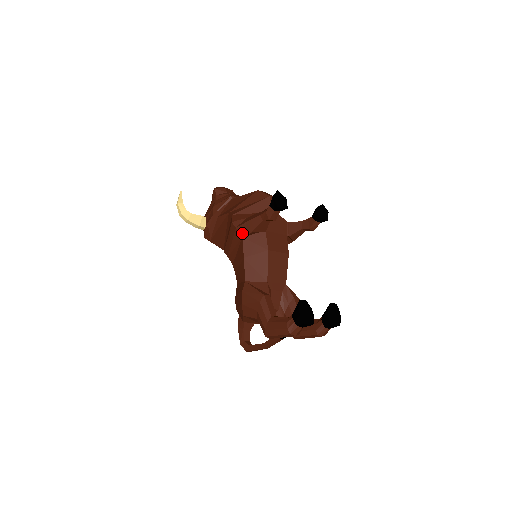
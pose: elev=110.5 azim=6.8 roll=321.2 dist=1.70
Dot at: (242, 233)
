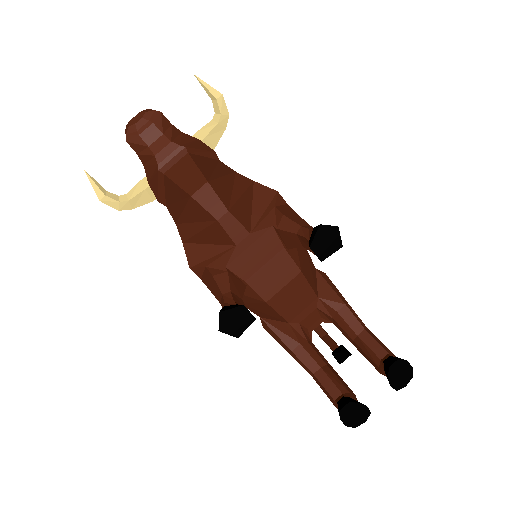
Dot at: occluded
